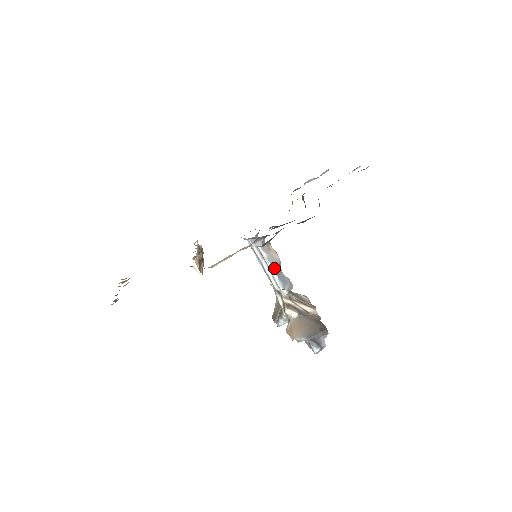
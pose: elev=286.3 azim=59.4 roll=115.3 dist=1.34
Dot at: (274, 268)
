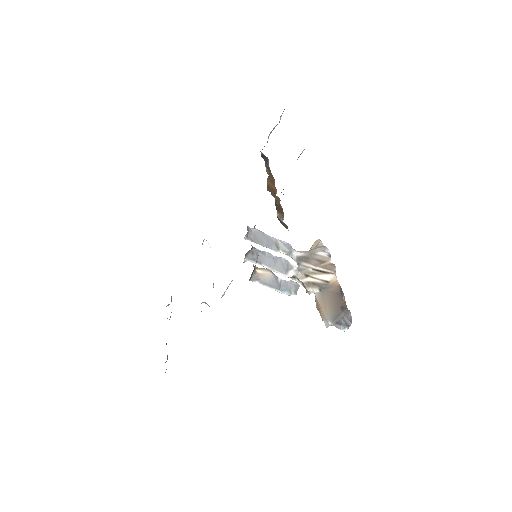
Dot at: (272, 286)
